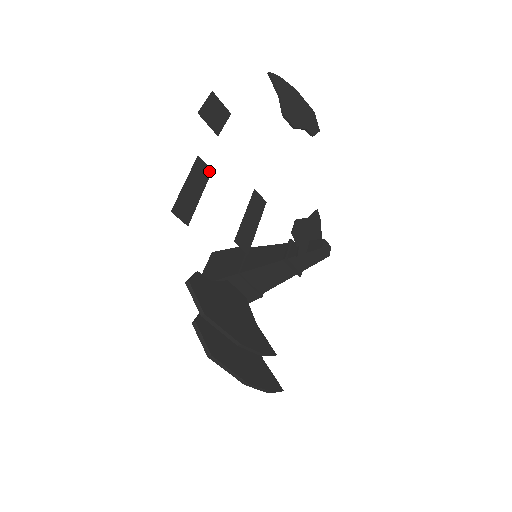
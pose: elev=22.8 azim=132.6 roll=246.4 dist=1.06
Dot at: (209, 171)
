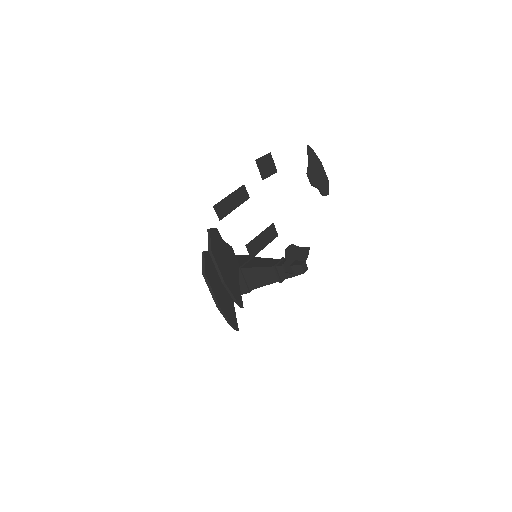
Dot at: (248, 197)
